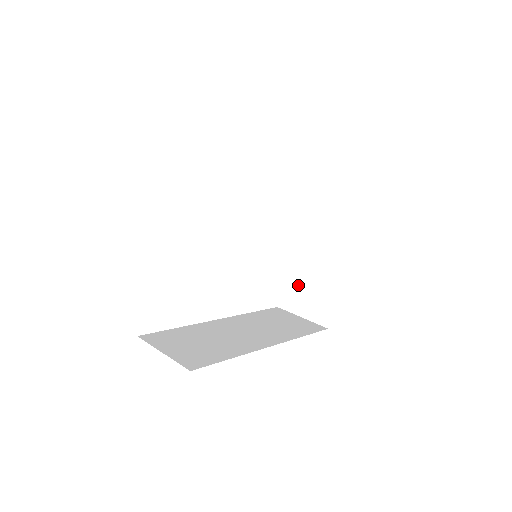
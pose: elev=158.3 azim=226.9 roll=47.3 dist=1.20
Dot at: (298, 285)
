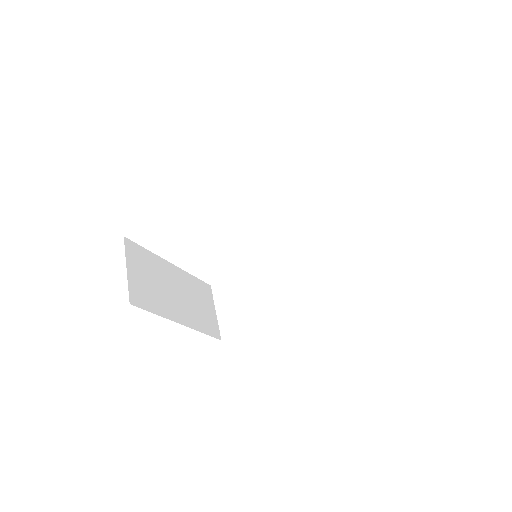
Dot at: occluded
